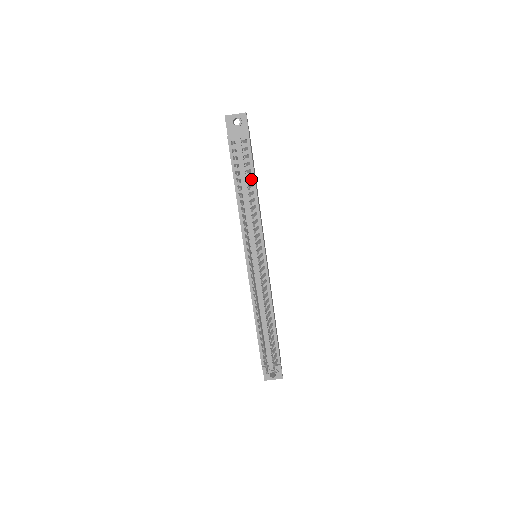
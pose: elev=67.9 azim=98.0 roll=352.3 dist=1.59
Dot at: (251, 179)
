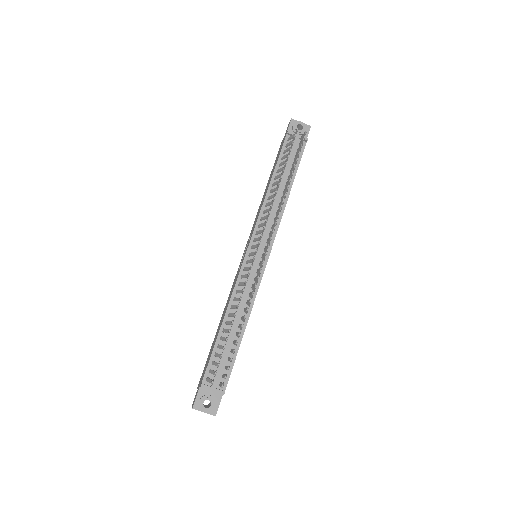
Dot at: (291, 176)
